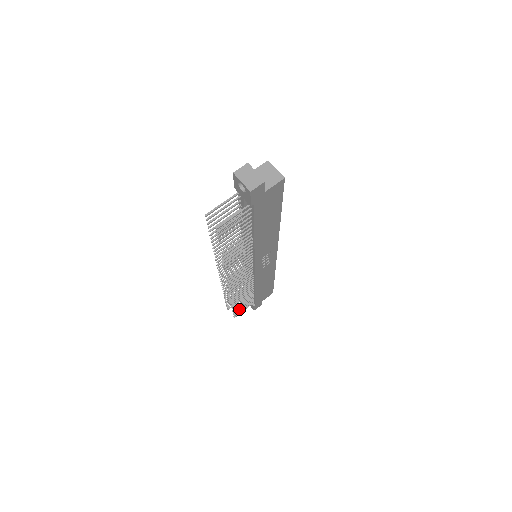
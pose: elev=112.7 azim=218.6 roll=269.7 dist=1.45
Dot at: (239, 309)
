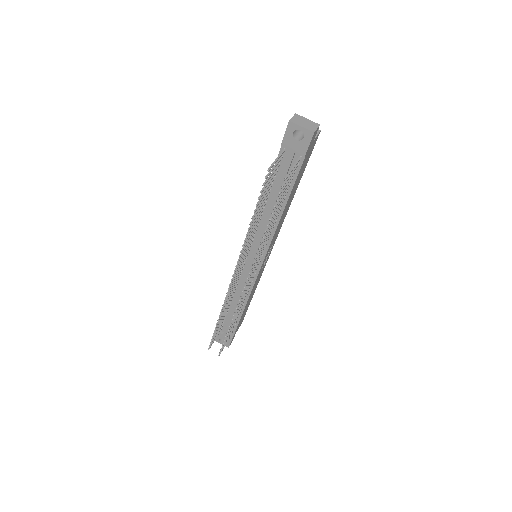
Dot at: occluded
